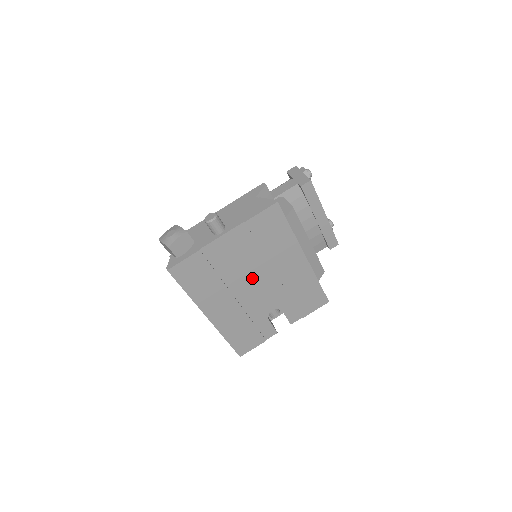
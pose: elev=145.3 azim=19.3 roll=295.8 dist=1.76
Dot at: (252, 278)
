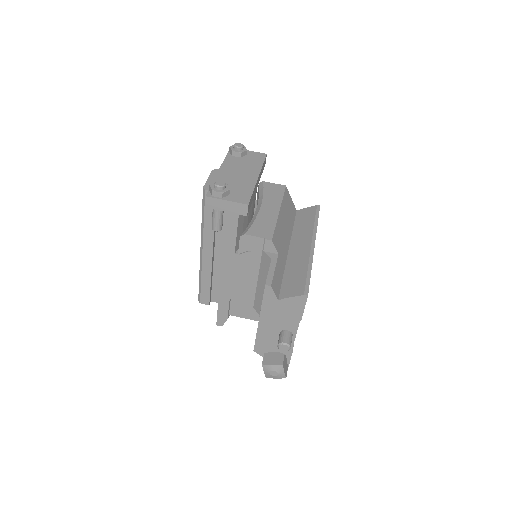
Dot at: occluded
